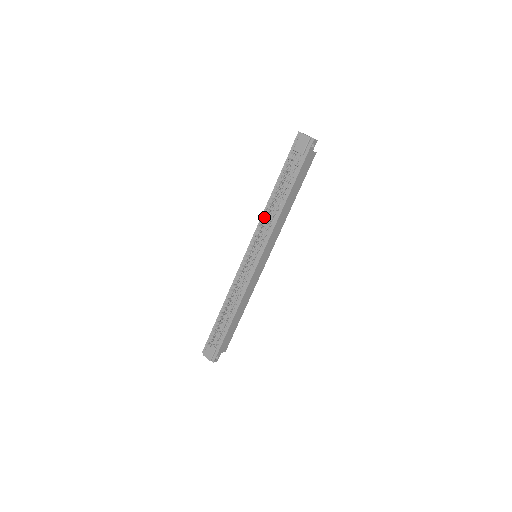
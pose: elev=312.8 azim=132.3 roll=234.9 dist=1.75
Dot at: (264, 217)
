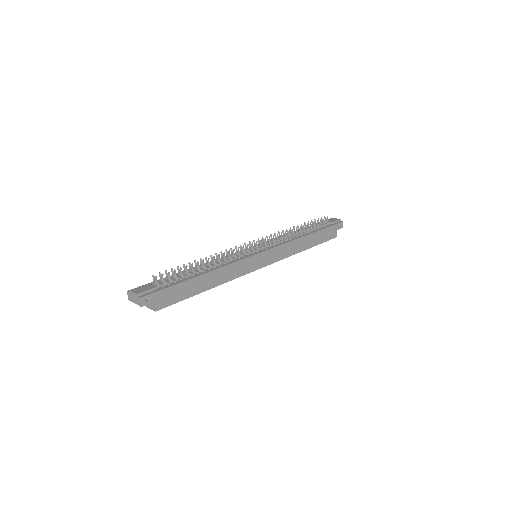
Dot at: occluded
